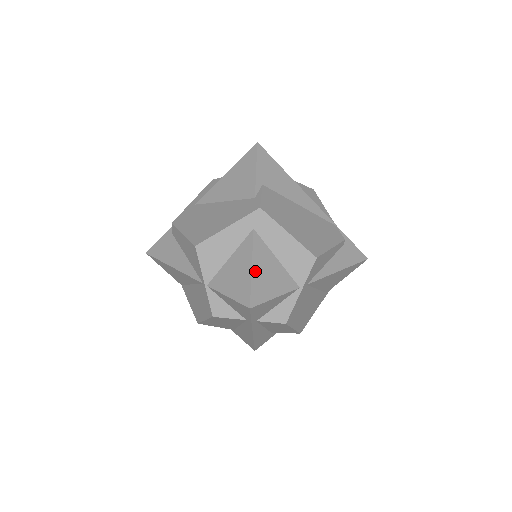
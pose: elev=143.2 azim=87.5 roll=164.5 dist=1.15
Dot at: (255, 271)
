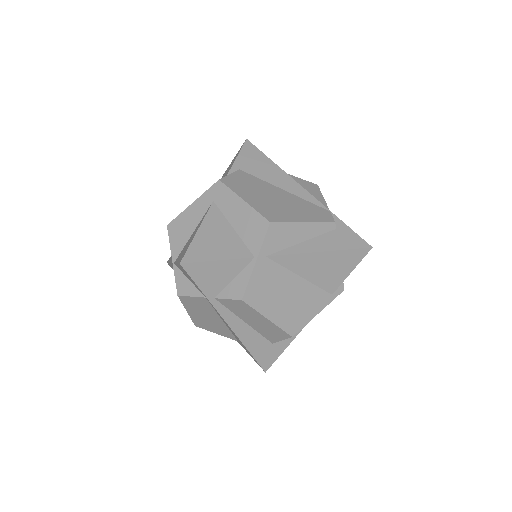
Dot at: (200, 234)
